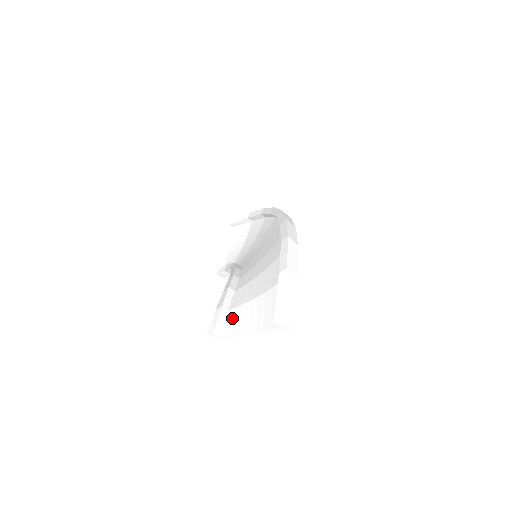
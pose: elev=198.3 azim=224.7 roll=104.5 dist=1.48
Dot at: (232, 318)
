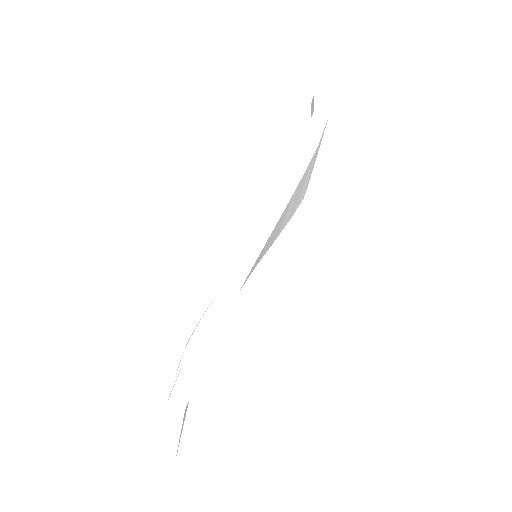
Dot at: occluded
